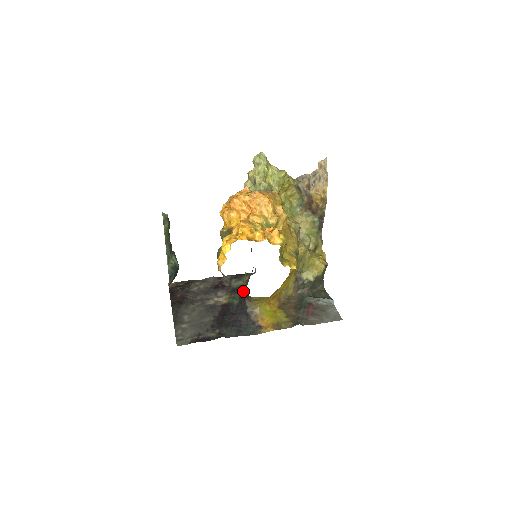
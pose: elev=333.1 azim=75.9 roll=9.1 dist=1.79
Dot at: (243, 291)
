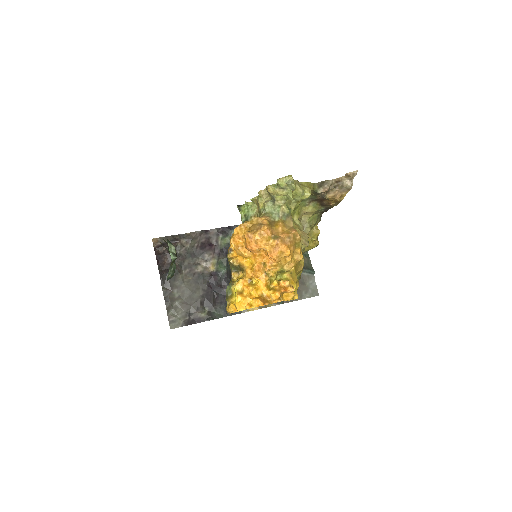
Dot at: occluded
